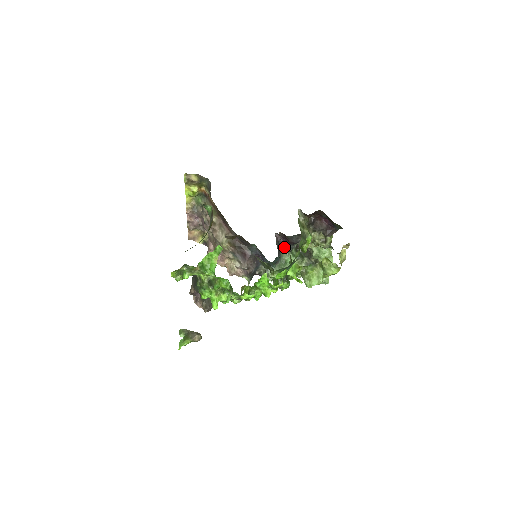
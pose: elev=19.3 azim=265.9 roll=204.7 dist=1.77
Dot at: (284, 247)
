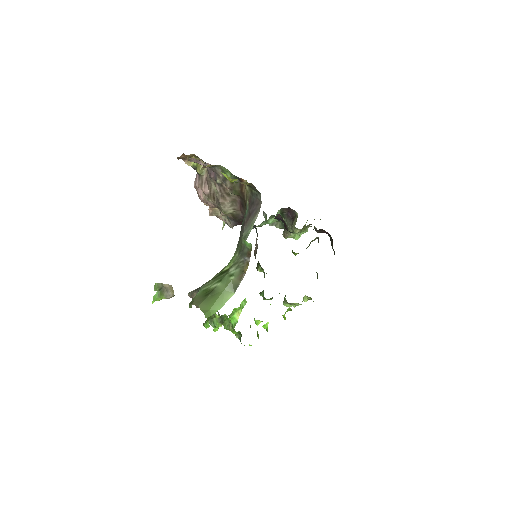
Dot at: occluded
